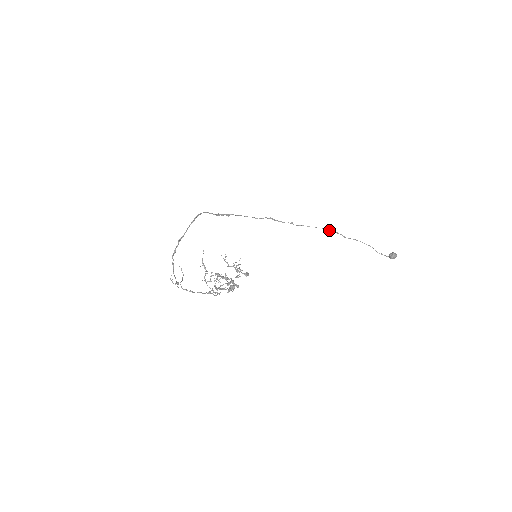
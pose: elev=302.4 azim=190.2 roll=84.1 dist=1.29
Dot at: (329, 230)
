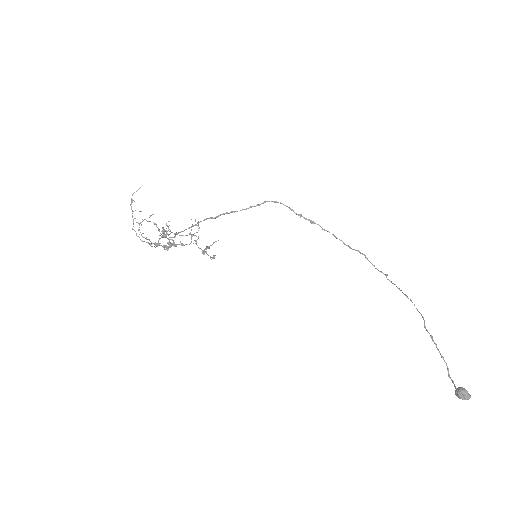
Dot at: occluded
